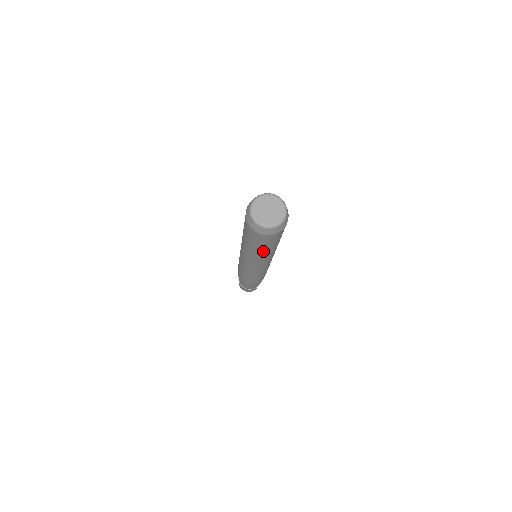
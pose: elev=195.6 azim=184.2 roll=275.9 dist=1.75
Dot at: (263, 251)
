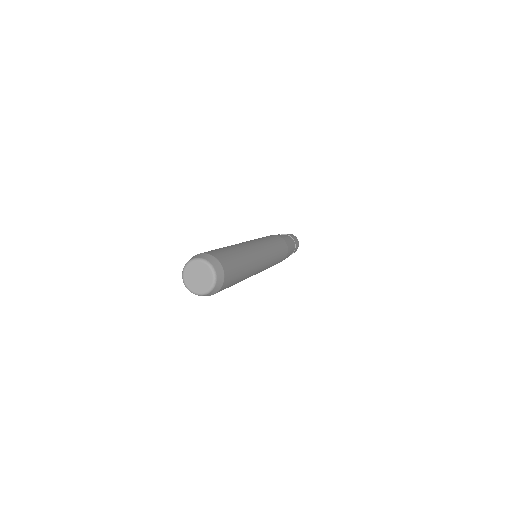
Dot at: occluded
